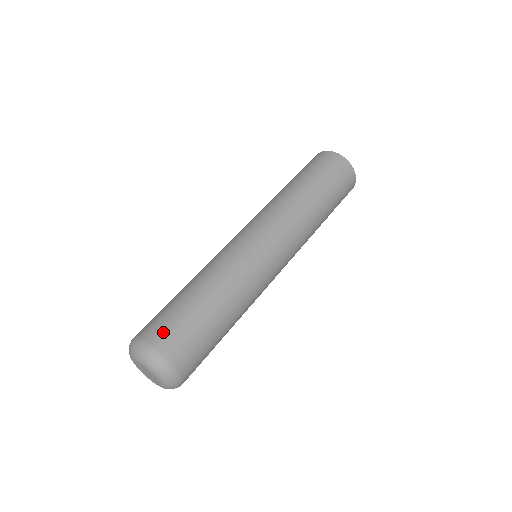
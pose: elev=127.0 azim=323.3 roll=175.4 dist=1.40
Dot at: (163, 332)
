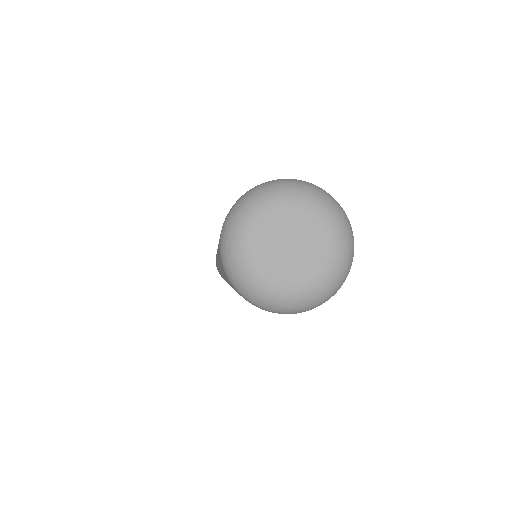
Dot at: occluded
